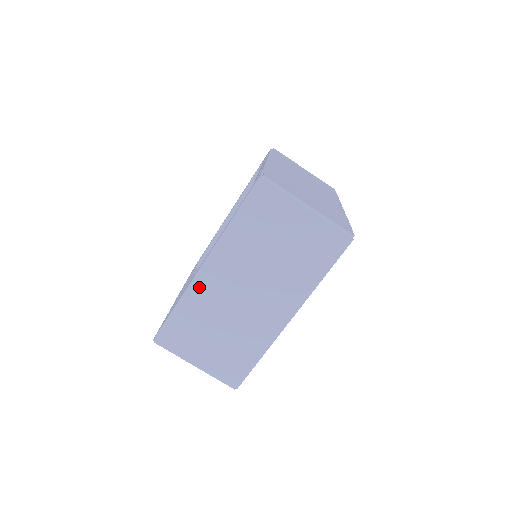
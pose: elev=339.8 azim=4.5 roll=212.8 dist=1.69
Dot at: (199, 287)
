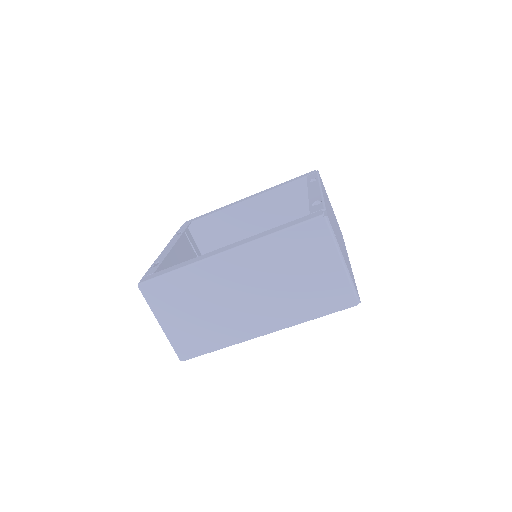
Dot at: (210, 266)
